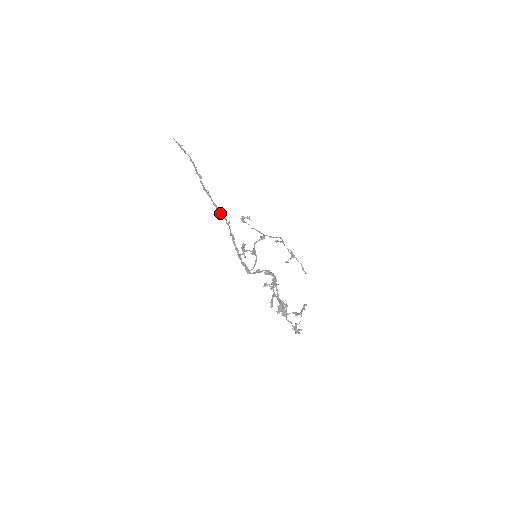
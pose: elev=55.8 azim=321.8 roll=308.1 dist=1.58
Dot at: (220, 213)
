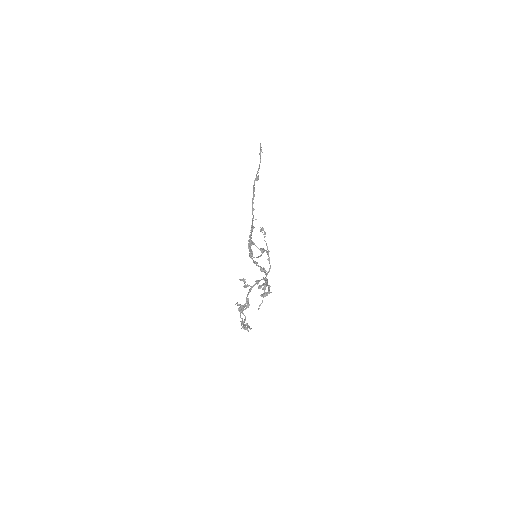
Dot at: (253, 209)
